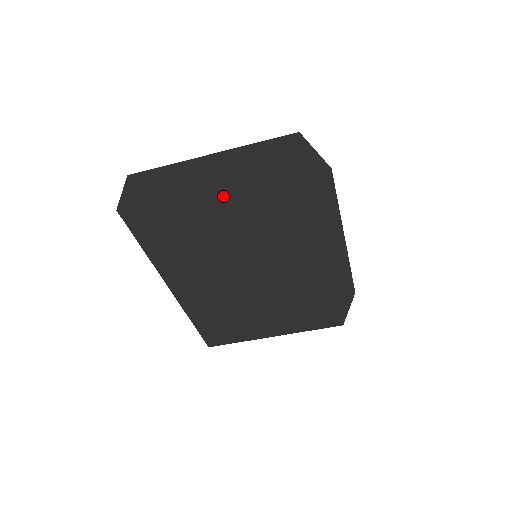
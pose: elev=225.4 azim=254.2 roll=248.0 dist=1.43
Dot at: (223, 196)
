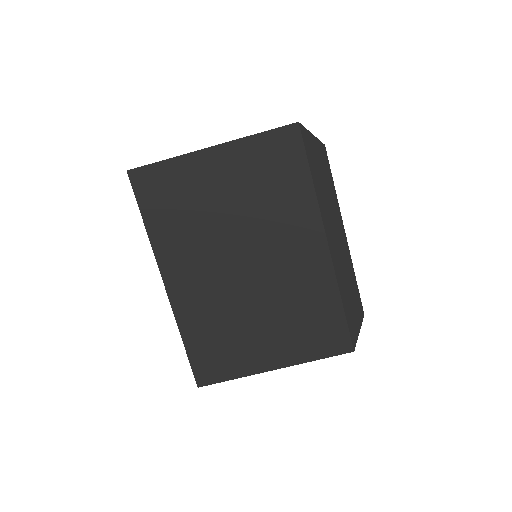
Dot at: (226, 156)
